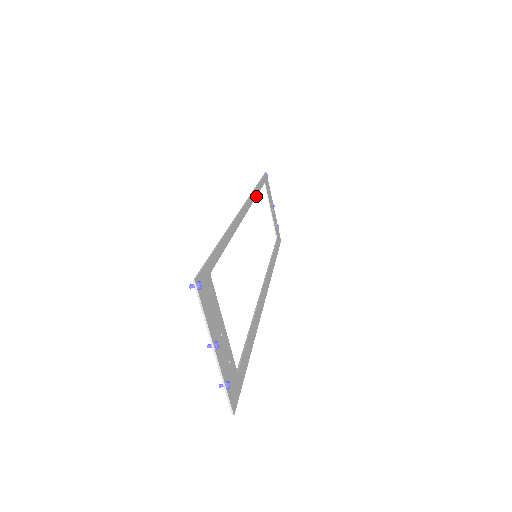
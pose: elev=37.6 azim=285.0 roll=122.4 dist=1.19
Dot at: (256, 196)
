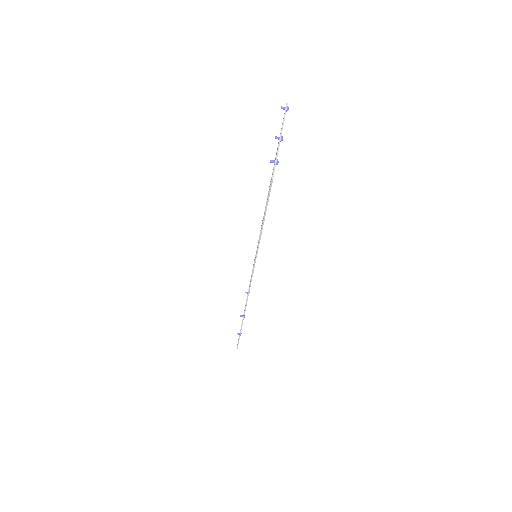
Dot at: occluded
